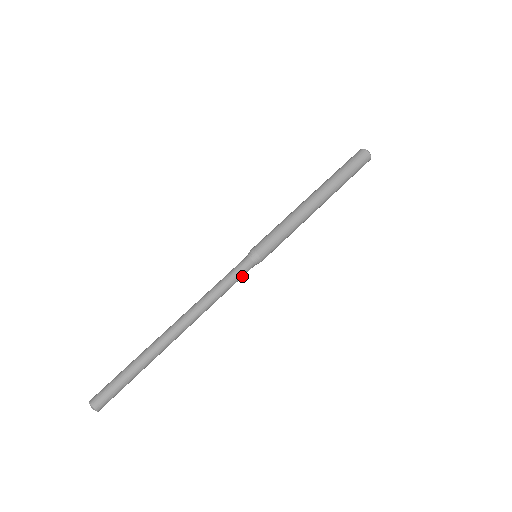
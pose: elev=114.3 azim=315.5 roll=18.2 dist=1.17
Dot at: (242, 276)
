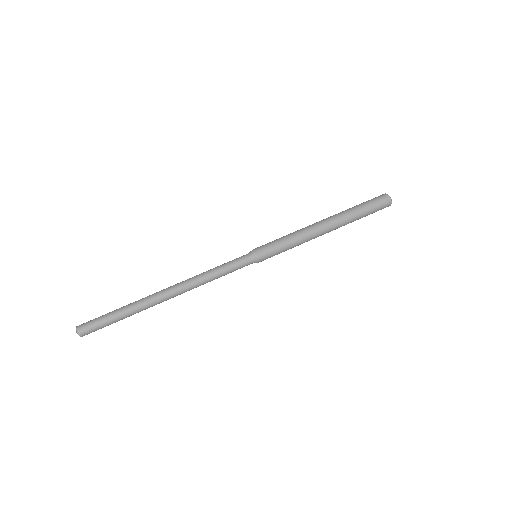
Dot at: occluded
